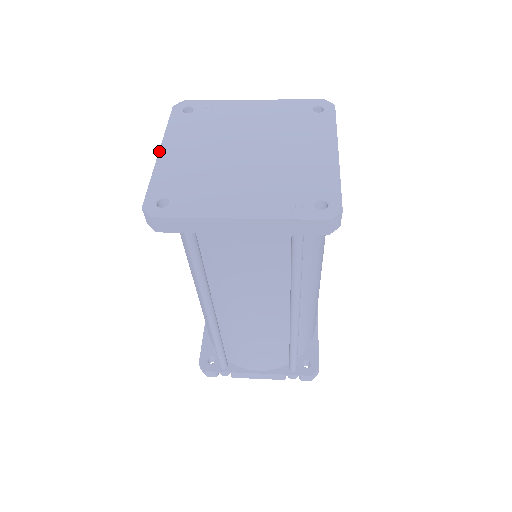
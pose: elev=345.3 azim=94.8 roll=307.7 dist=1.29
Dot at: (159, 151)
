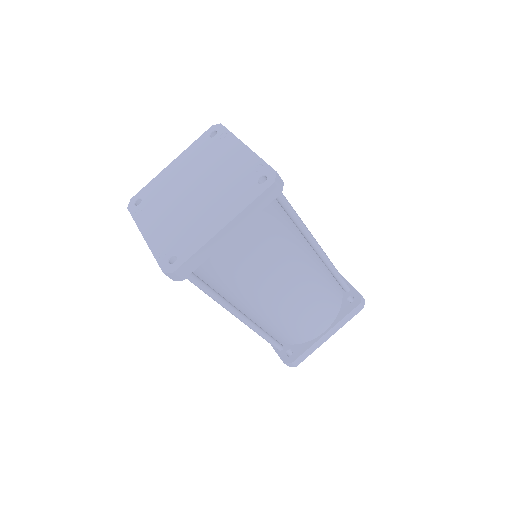
Dot at: (171, 162)
